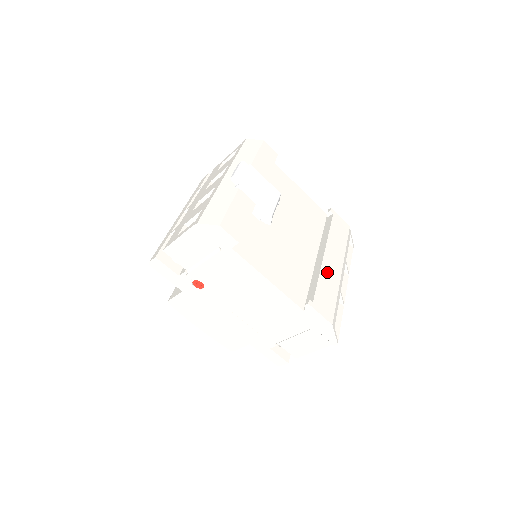
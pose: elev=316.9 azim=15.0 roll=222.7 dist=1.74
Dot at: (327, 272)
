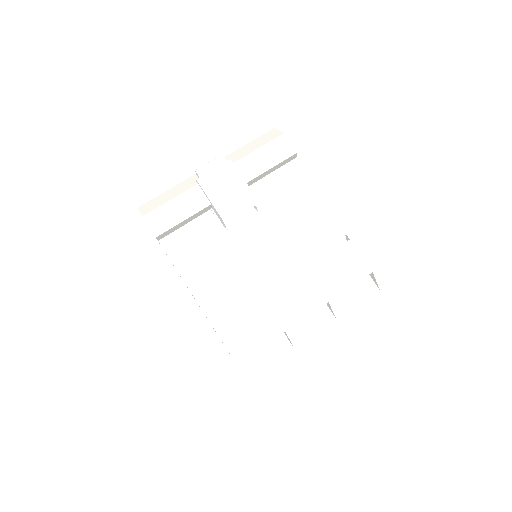
Dot at: (273, 302)
